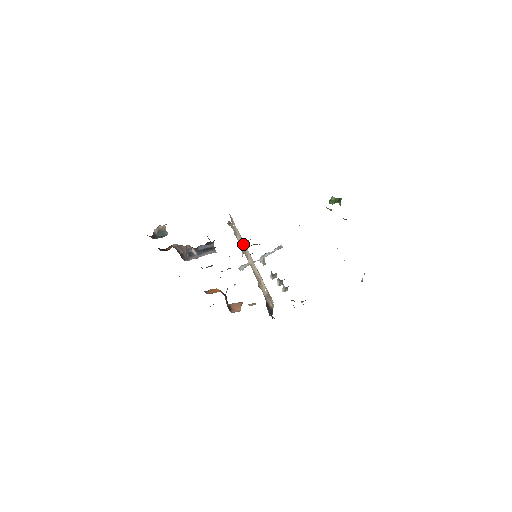
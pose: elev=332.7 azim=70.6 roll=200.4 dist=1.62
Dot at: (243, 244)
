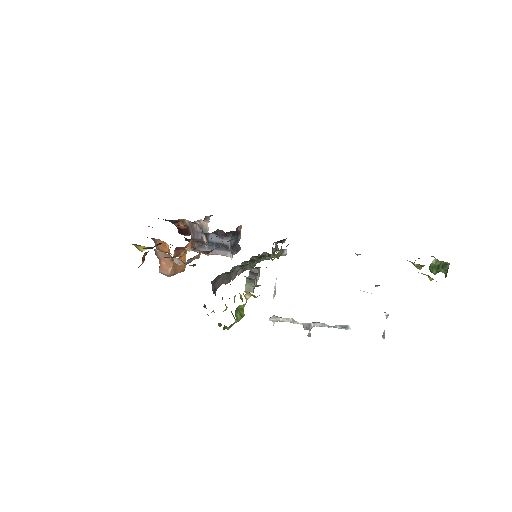
Dot at: occluded
